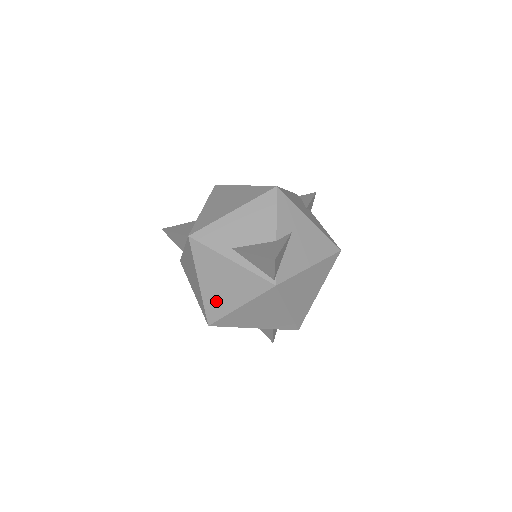
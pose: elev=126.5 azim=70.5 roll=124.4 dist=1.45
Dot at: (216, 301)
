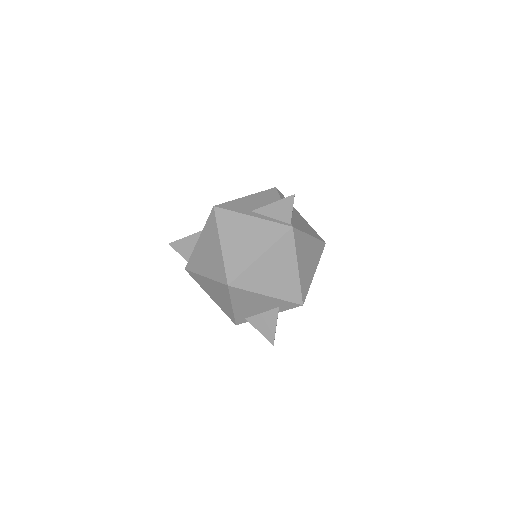
Dot at: (237, 257)
